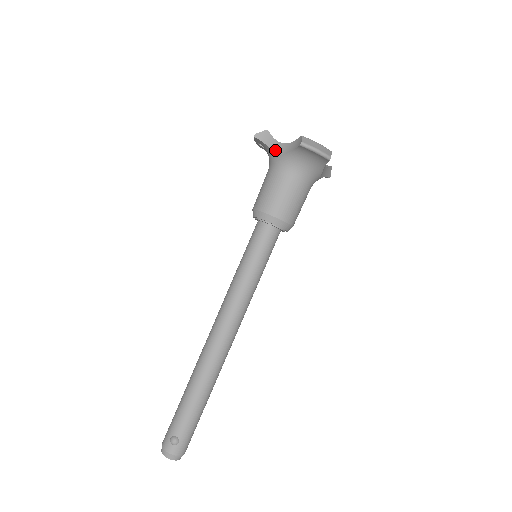
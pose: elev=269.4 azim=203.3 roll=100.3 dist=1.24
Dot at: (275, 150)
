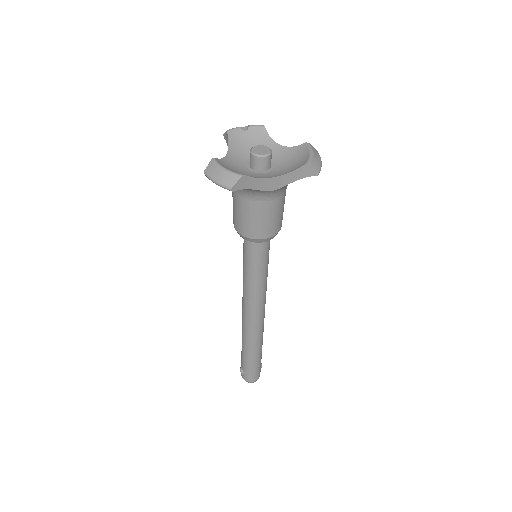
Dot at: occluded
